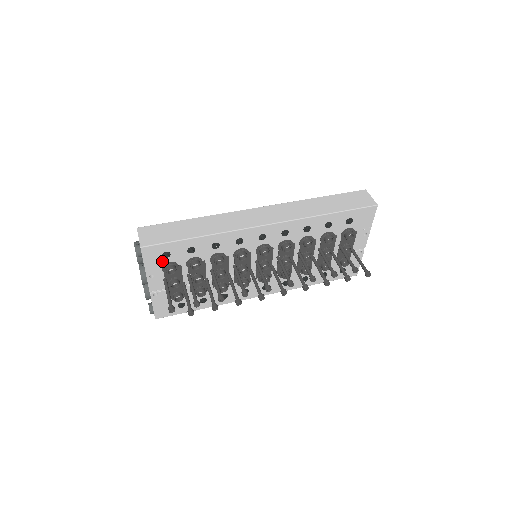
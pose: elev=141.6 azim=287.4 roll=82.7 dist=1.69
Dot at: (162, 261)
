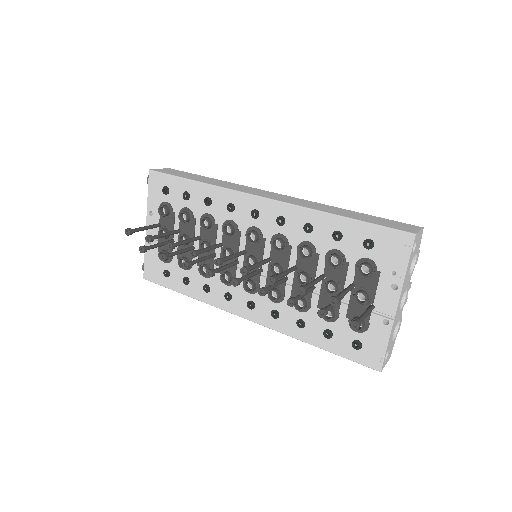
Dot at: (162, 198)
